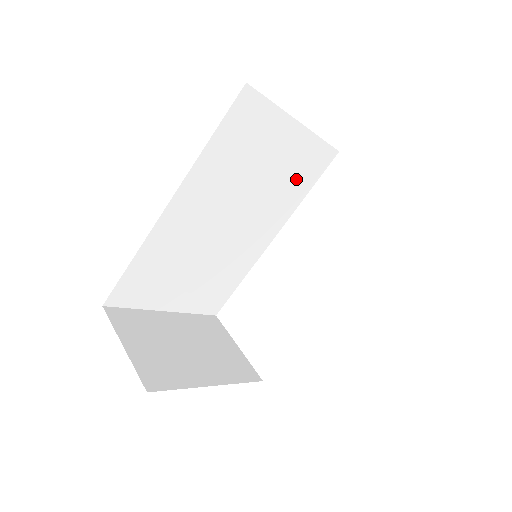
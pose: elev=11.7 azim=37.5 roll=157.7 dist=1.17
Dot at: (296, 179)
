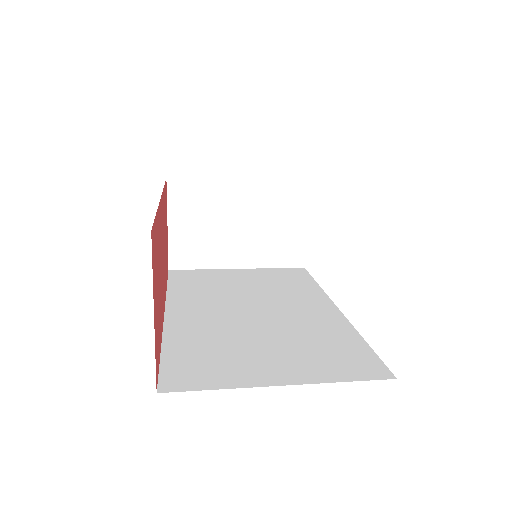
Dot at: occluded
